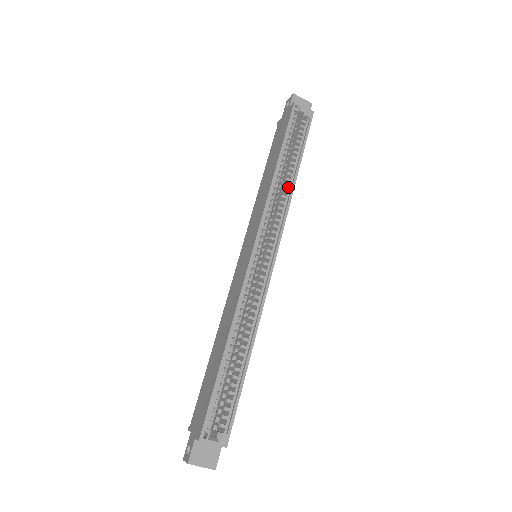
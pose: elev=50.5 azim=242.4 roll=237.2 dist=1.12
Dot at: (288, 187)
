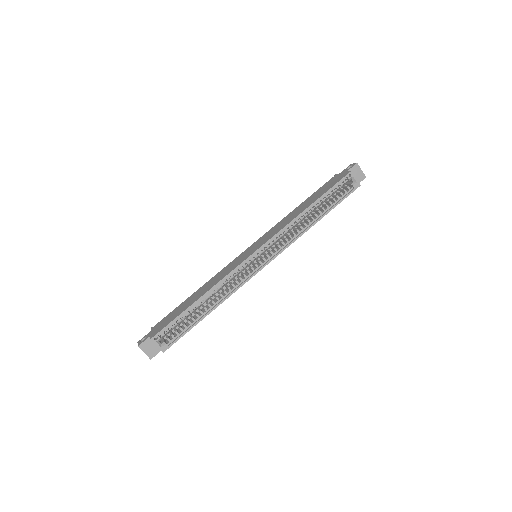
Dot at: (306, 226)
